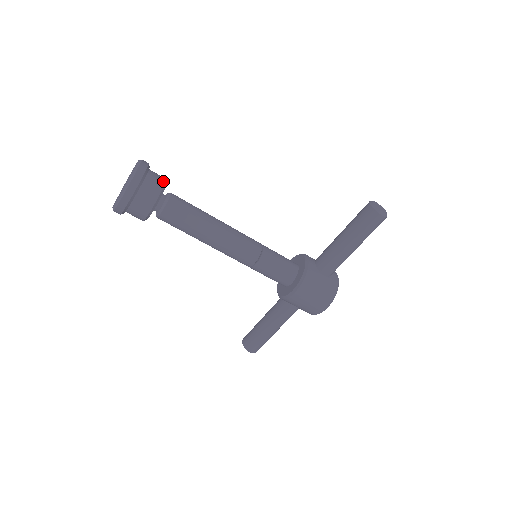
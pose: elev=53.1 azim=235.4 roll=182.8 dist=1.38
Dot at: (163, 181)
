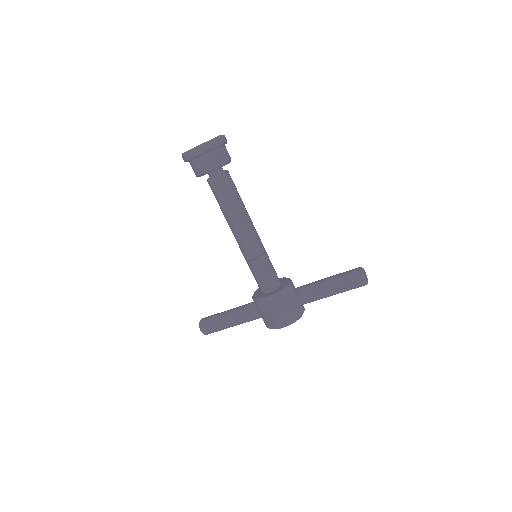
Dot at: (229, 158)
